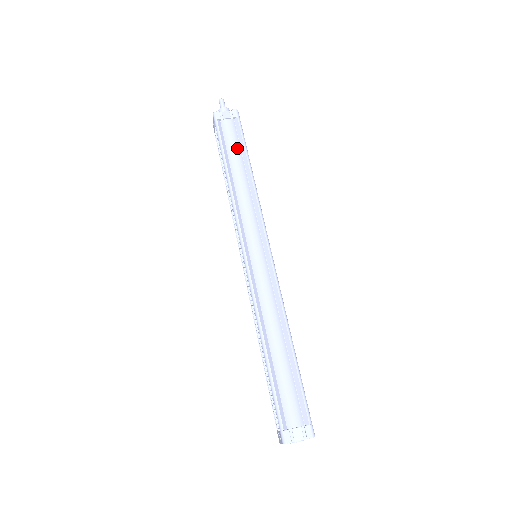
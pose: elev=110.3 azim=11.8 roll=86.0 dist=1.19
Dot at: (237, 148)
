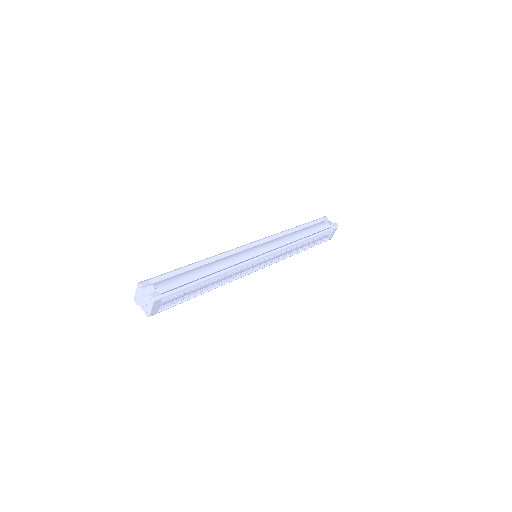
Dot at: (315, 230)
